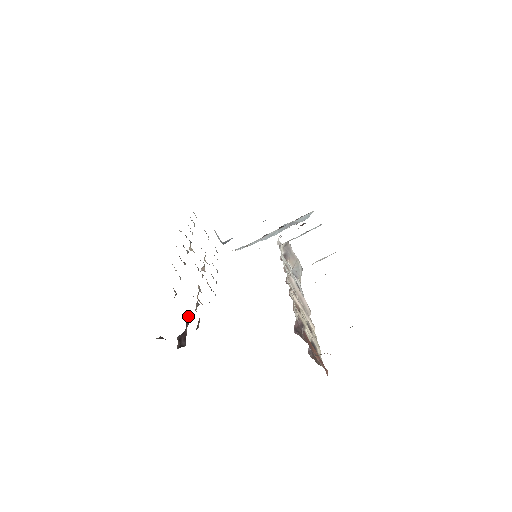
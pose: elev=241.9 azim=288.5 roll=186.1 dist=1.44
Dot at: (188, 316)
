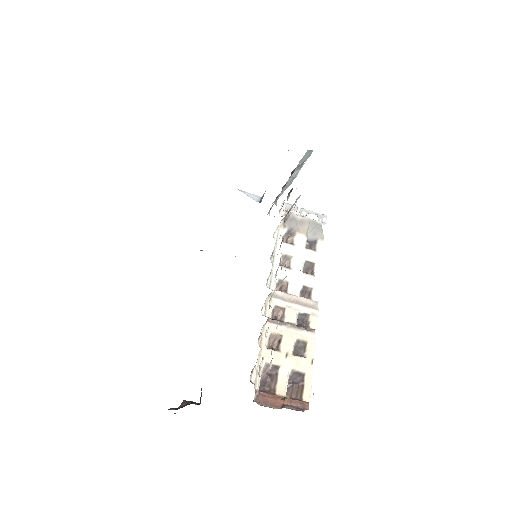
Dot at: occluded
